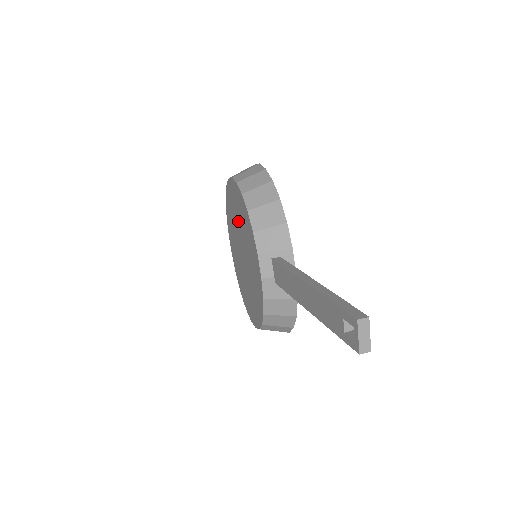
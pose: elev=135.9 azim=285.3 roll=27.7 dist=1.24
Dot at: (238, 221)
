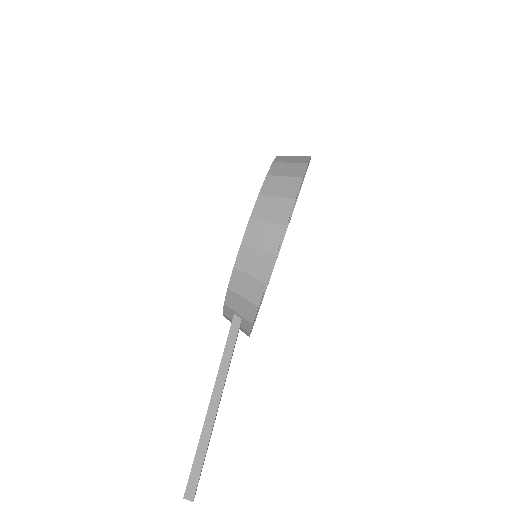
Dot at: occluded
